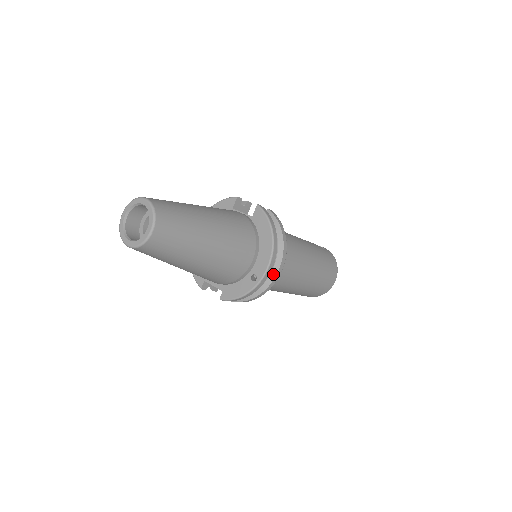
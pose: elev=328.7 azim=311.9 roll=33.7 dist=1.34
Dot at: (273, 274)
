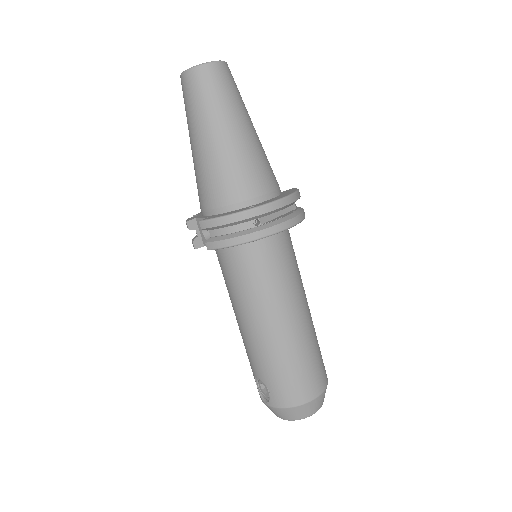
Dot at: (271, 224)
